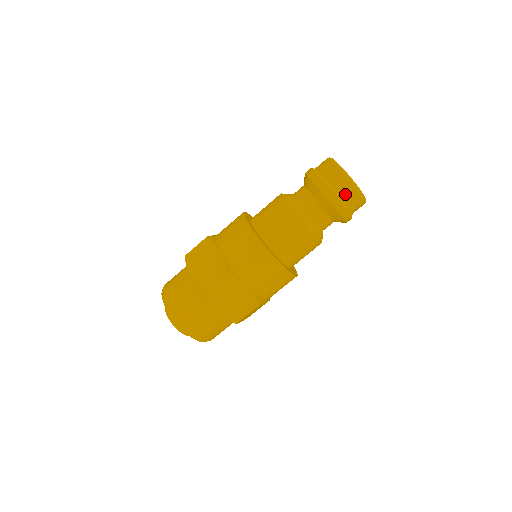
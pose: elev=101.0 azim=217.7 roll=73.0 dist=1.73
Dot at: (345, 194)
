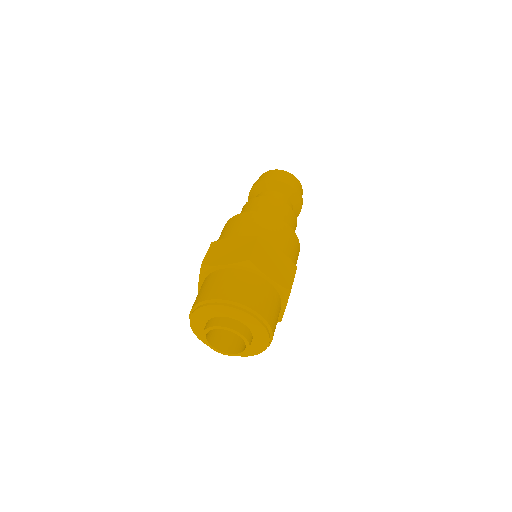
Dot at: (292, 181)
